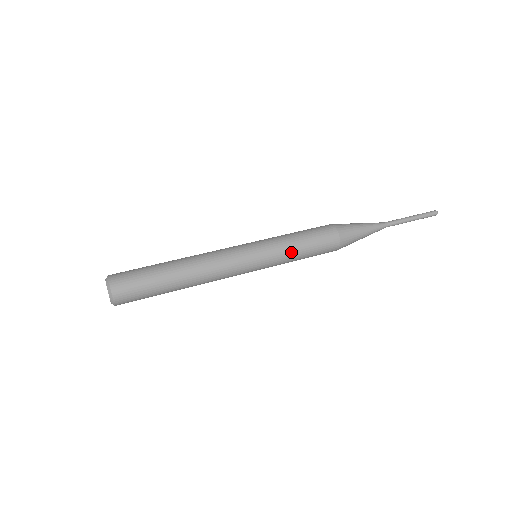
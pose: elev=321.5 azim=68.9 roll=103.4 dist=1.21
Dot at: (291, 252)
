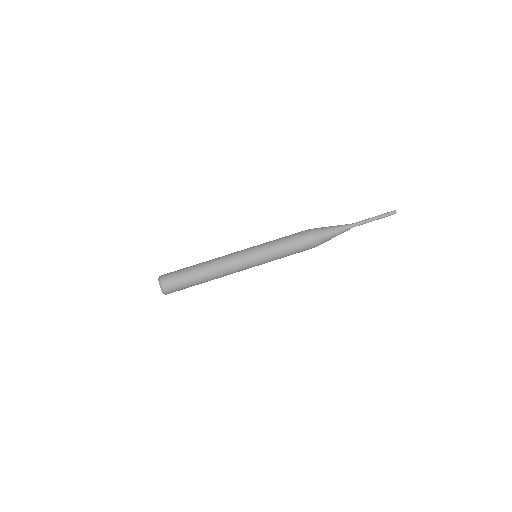
Dot at: (280, 256)
